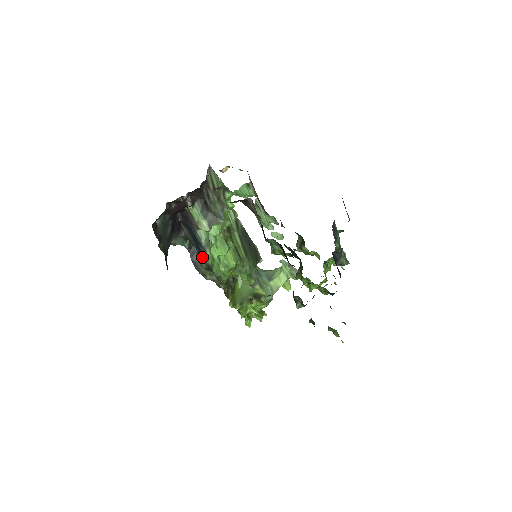
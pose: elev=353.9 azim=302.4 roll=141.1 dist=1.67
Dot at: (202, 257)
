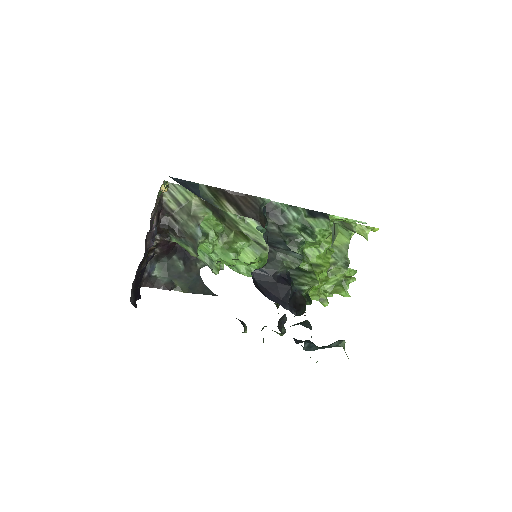
Dot at: occluded
